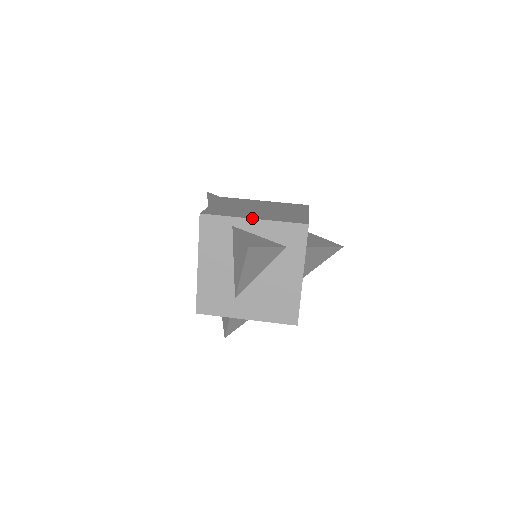
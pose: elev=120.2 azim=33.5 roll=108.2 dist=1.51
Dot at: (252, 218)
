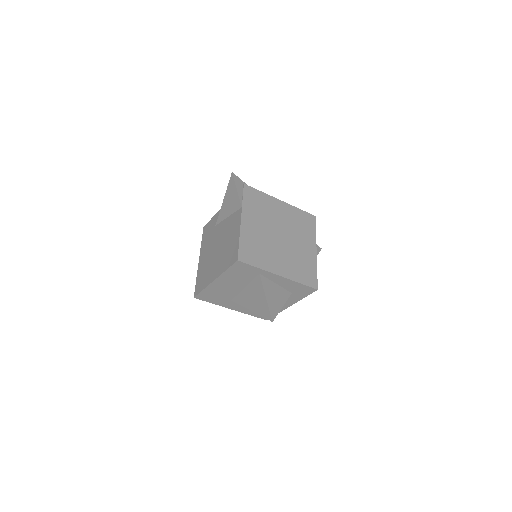
Dot at: (279, 275)
